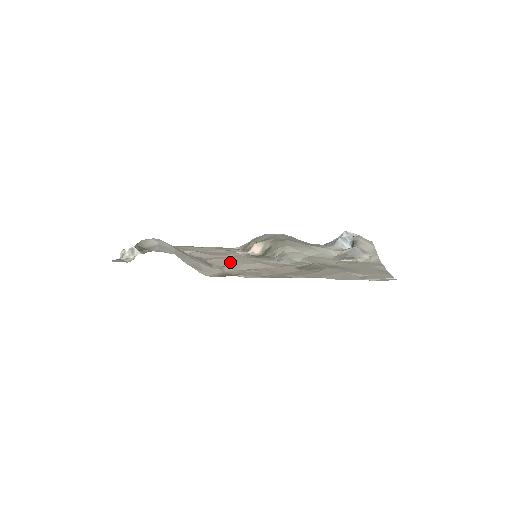
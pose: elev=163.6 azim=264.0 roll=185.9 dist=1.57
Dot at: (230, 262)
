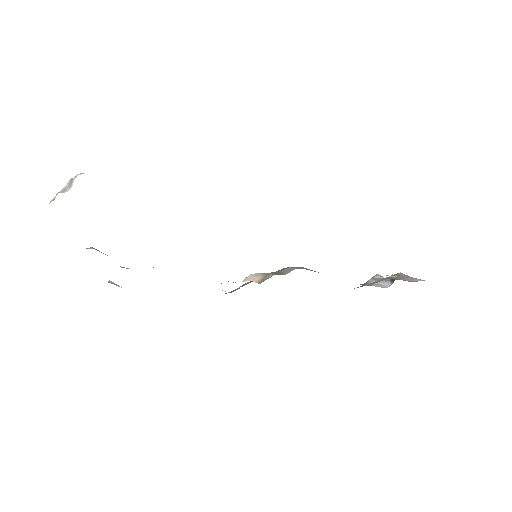
Dot at: occluded
